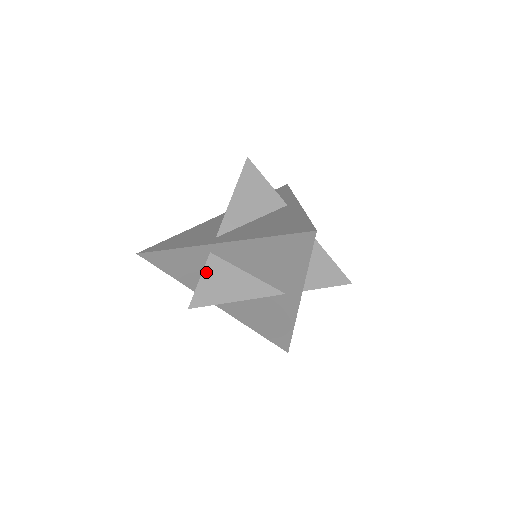
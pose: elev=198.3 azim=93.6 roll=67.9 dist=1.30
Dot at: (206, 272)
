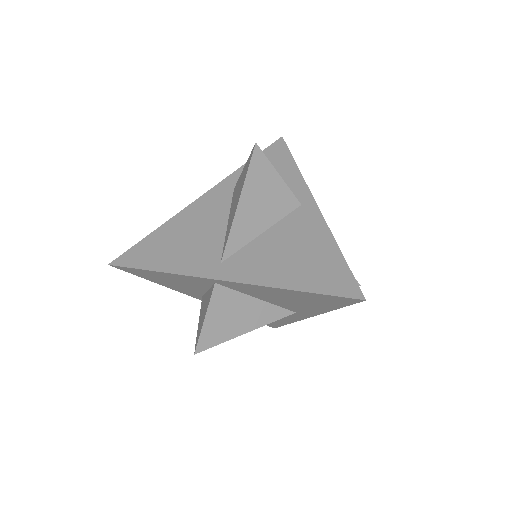
Dot at: (212, 308)
